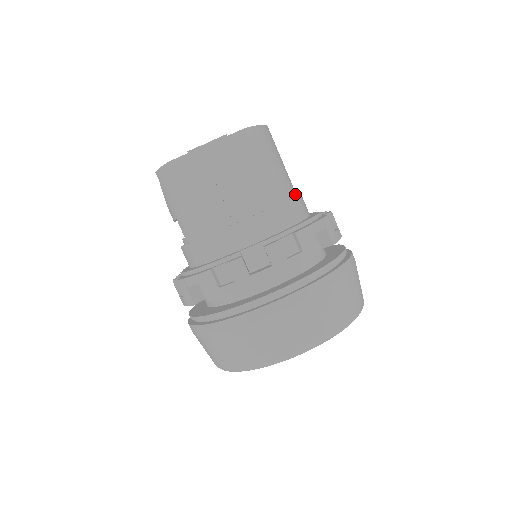
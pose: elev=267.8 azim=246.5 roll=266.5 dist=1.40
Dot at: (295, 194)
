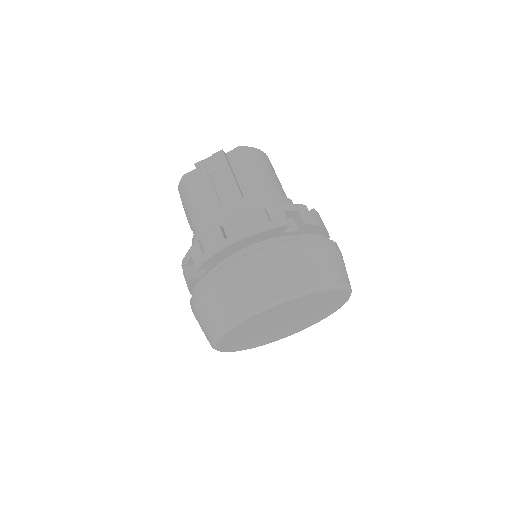
Dot at: occluded
